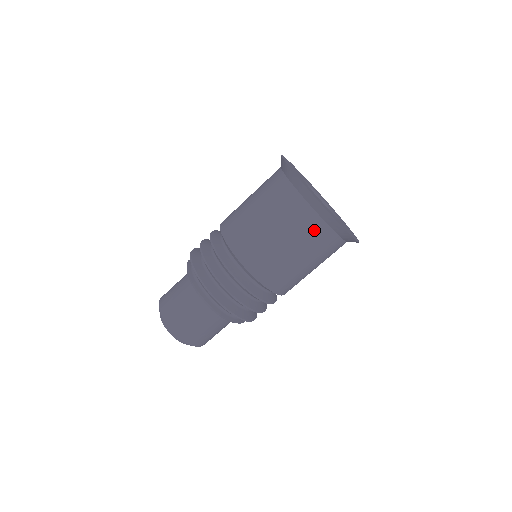
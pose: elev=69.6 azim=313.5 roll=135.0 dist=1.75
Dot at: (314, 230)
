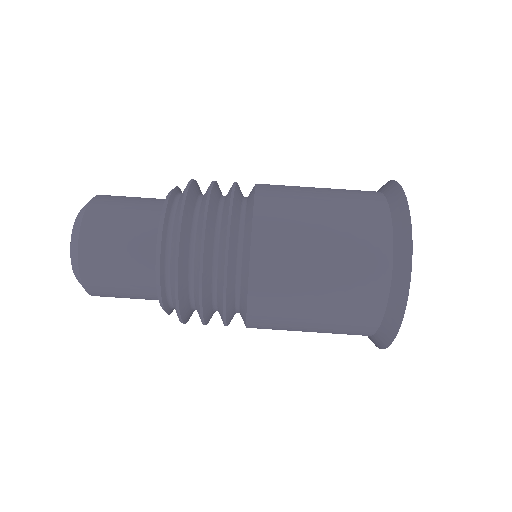
Dot at: (372, 233)
